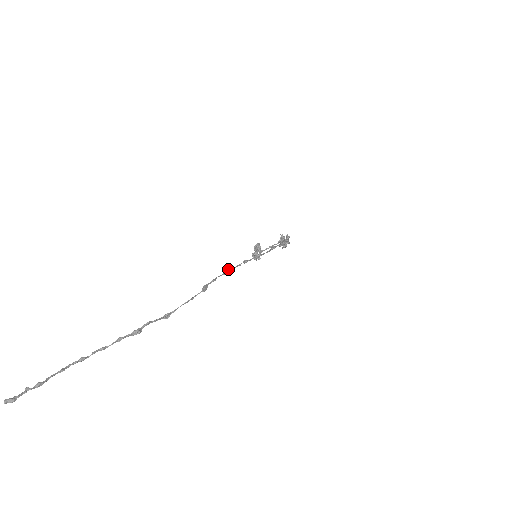
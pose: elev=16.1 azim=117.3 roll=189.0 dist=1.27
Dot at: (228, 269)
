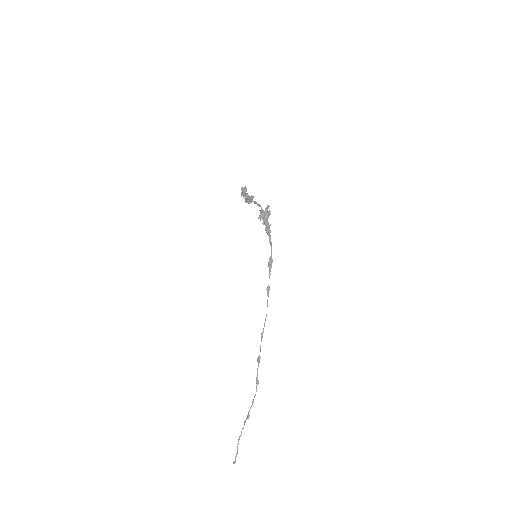
Dot at: (258, 358)
